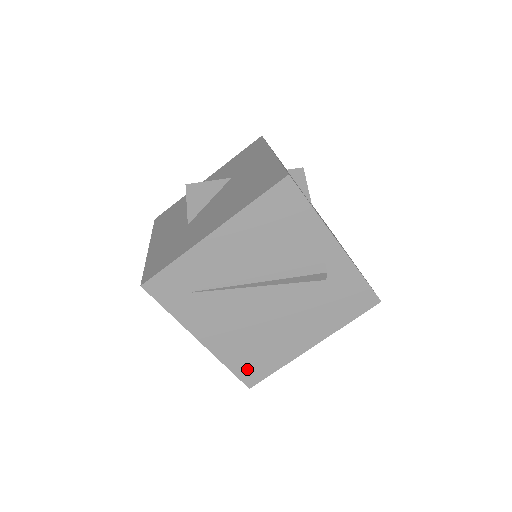
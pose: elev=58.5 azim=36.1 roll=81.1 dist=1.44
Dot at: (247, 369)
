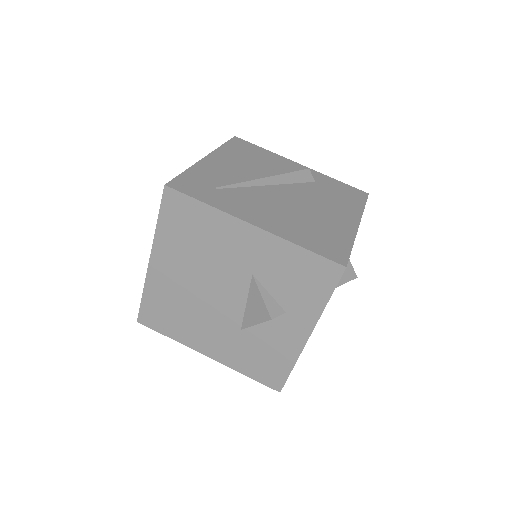
Dot at: (323, 247)
